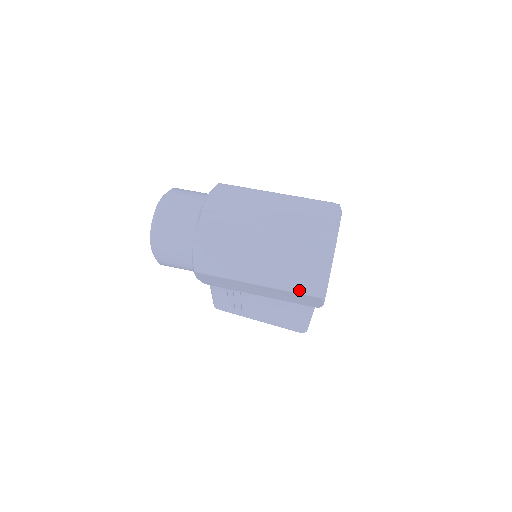
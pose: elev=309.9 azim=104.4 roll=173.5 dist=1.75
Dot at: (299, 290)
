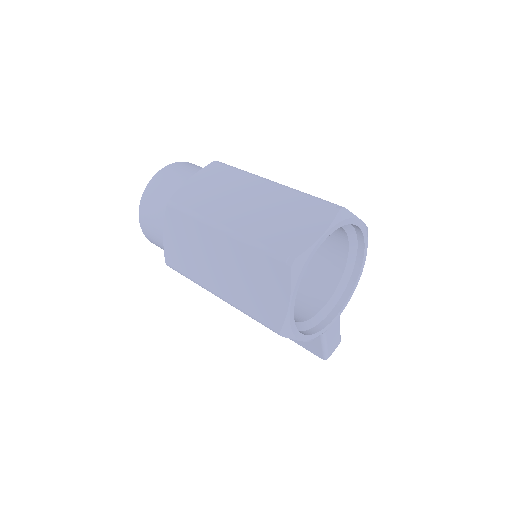
Dot at: (257, 318)
